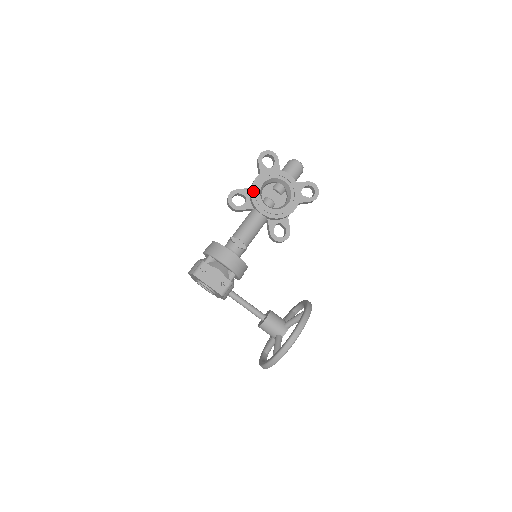
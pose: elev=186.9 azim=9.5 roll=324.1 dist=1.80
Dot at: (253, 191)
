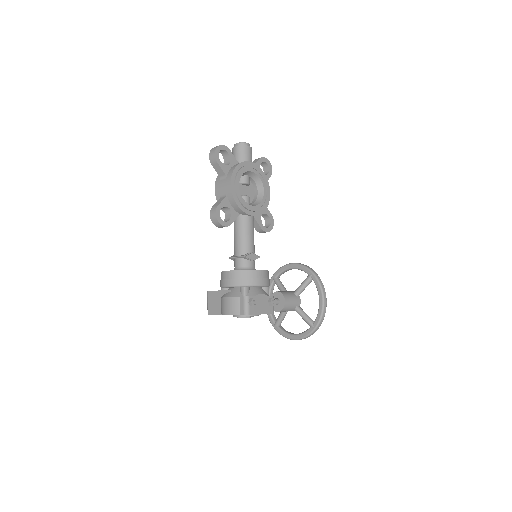
Dot at: (236, 198)
